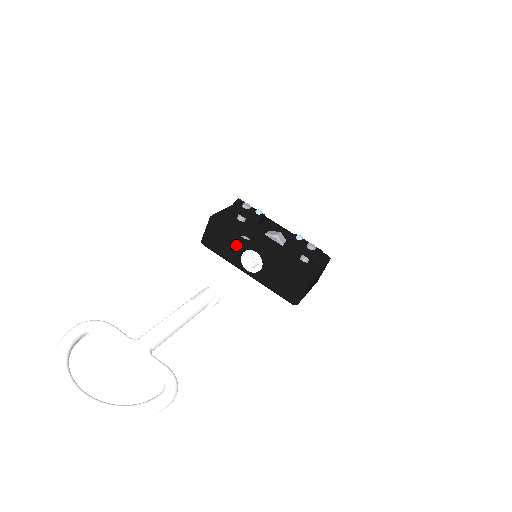
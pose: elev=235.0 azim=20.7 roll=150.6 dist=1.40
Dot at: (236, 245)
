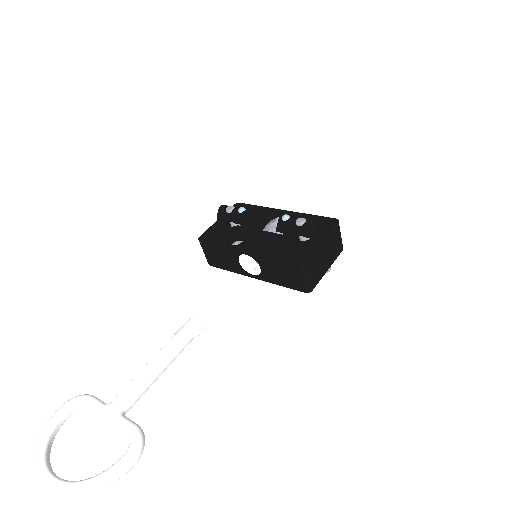
Dot at: (229, 255)
